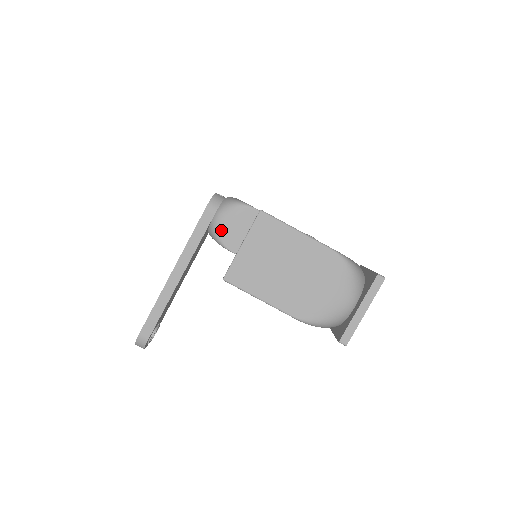
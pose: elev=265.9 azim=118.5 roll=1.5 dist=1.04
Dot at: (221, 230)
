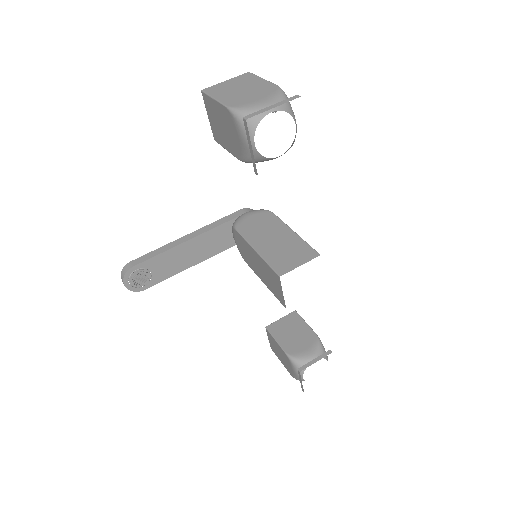
Dot at: (241, 219)
